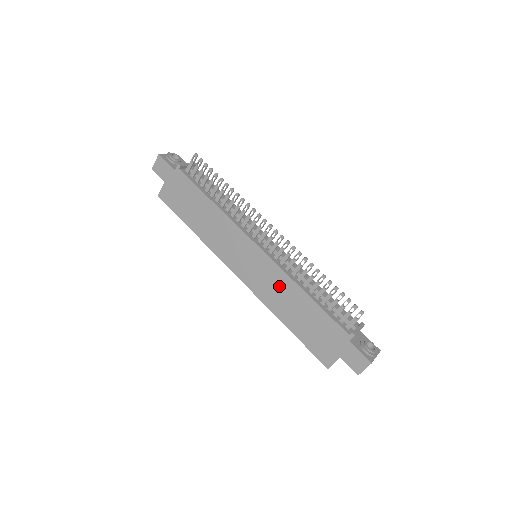
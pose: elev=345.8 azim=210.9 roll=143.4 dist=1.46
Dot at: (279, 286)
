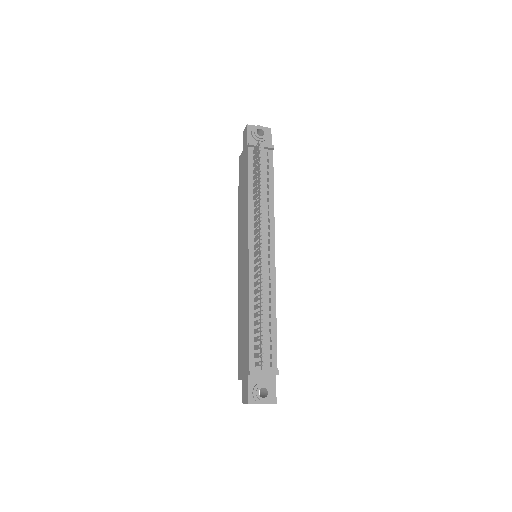
Dot at: (244, 292)
